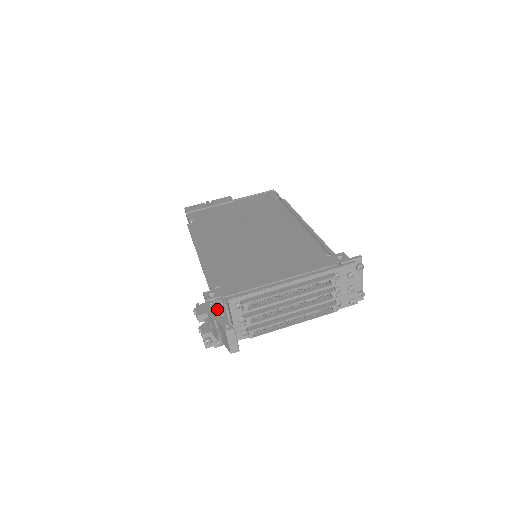
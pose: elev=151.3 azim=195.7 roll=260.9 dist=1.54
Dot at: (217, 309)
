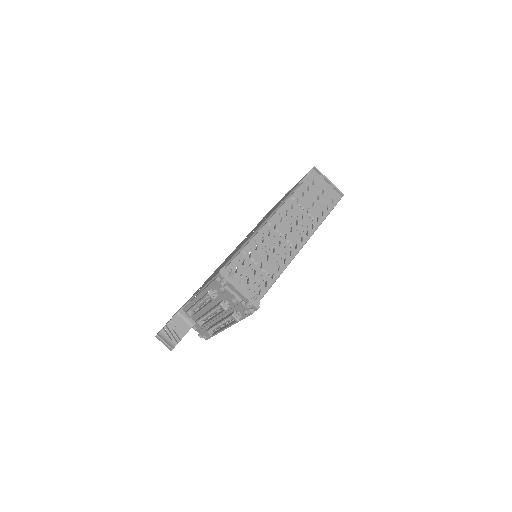
Dot at: occluded
